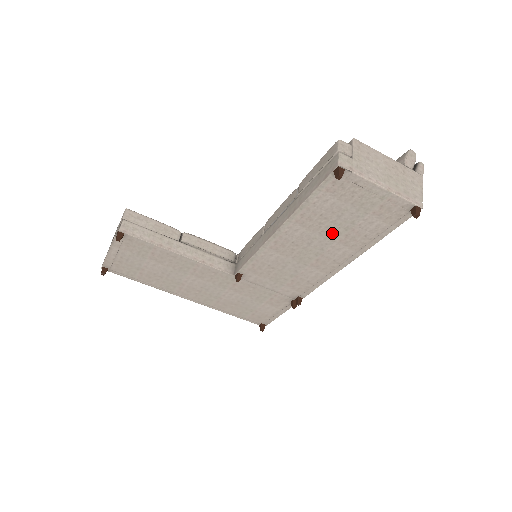
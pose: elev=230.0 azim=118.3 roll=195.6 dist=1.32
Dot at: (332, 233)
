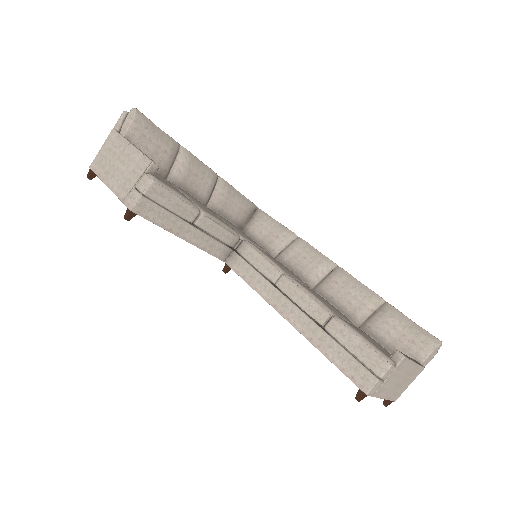
Dot at: occluded
